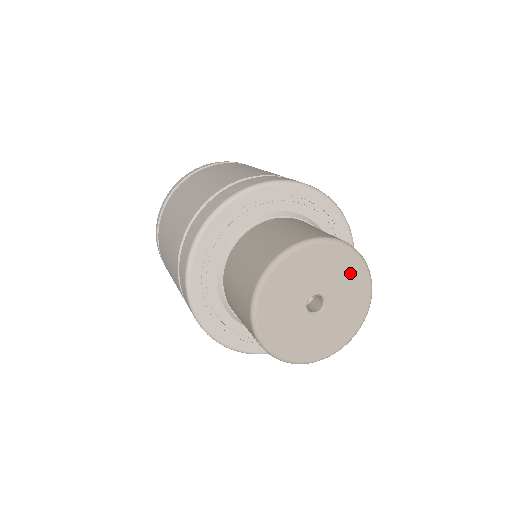
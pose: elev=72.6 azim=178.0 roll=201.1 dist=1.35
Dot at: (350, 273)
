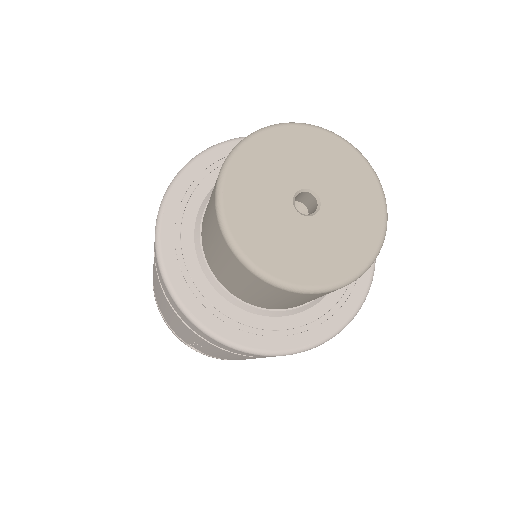
Dot at: (363, 198)
